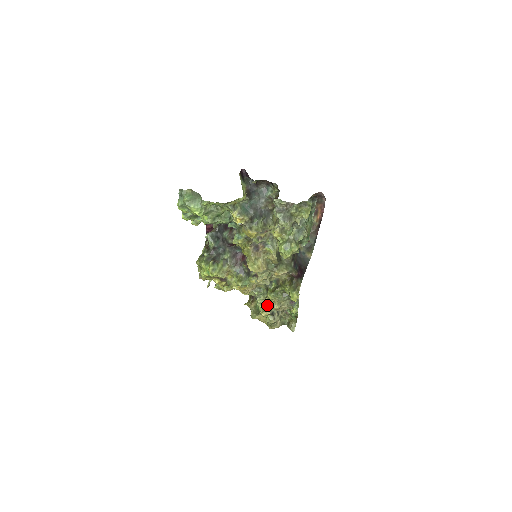
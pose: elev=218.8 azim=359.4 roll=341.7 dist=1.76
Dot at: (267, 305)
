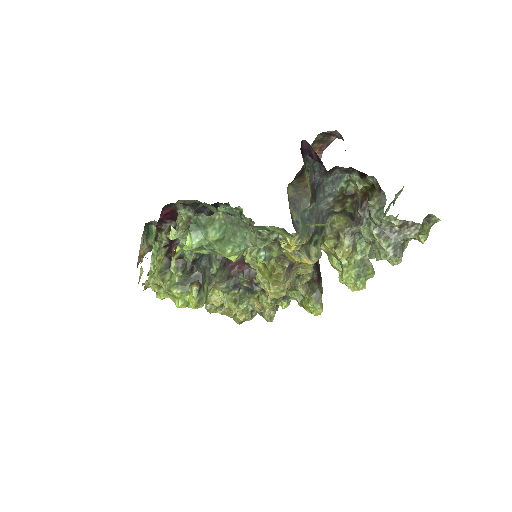
Dot at: occluded
